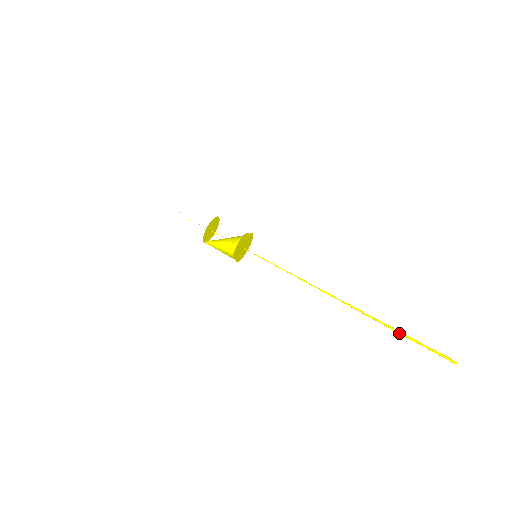
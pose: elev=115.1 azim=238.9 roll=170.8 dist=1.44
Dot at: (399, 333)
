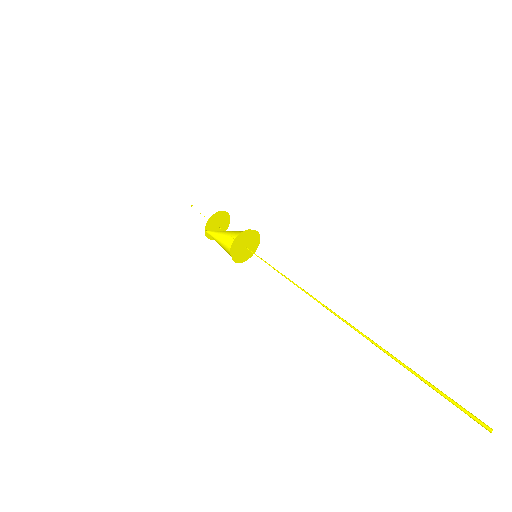
Dot at: (412, 373)
